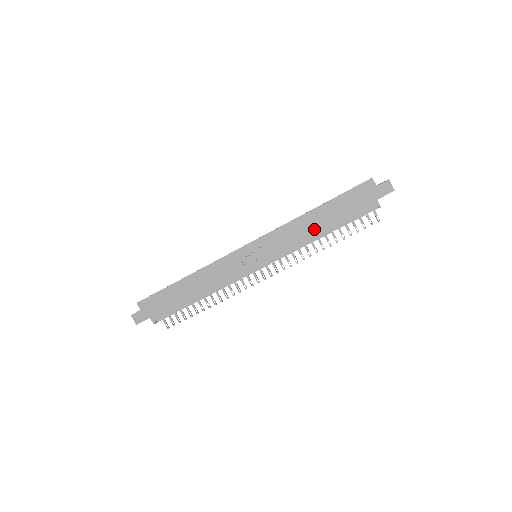
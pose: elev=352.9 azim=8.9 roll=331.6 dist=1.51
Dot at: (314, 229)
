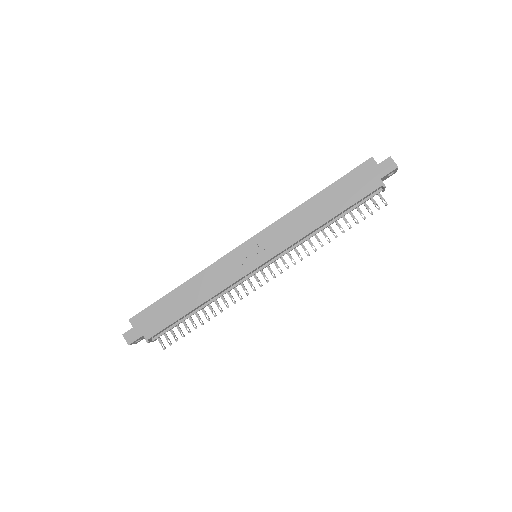
Dot at: (316, 217)
